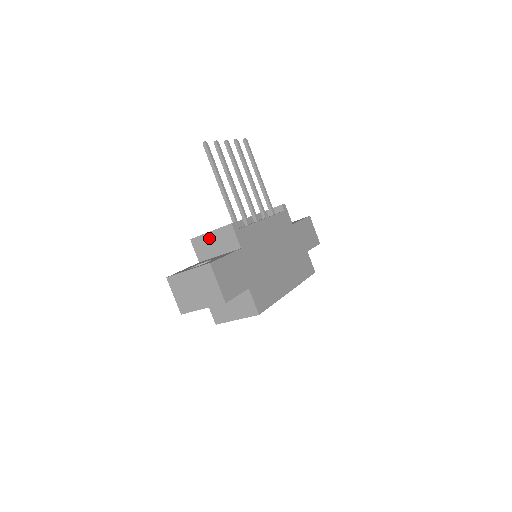
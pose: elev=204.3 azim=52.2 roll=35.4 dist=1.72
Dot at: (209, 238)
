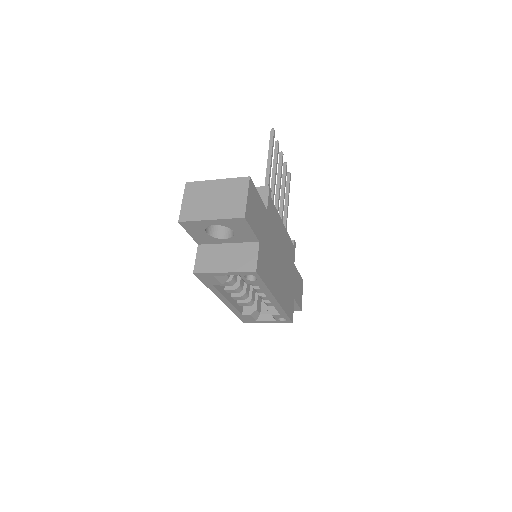
Dot at: occluded
